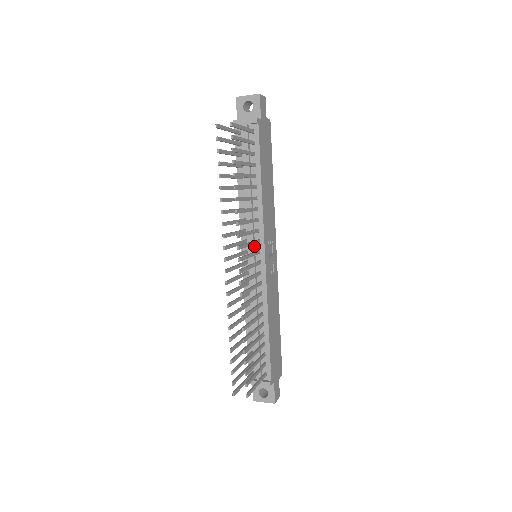
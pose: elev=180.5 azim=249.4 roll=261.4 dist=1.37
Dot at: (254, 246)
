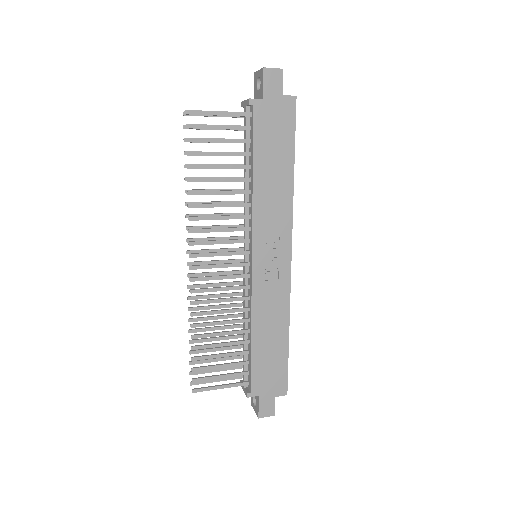
Dot at: (247, 245)
